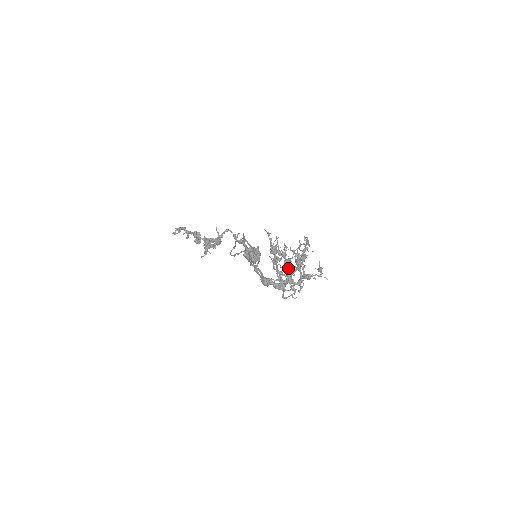
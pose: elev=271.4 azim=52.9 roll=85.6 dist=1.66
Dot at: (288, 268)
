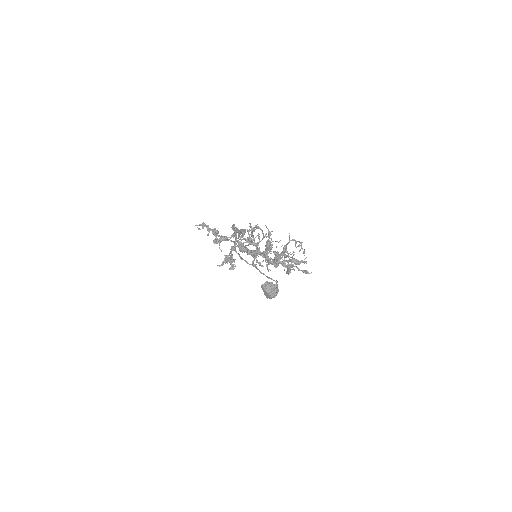
Dot at: occluded
